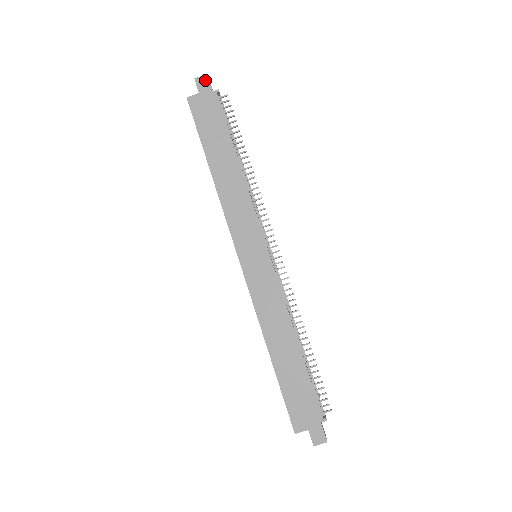
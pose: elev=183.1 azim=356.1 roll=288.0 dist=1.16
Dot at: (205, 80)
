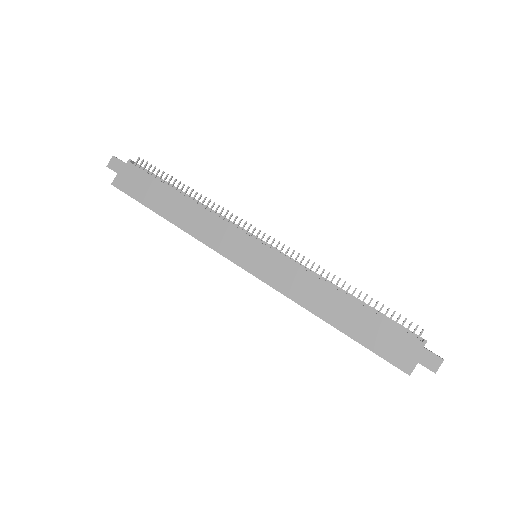
Dot at: (115, 161)
